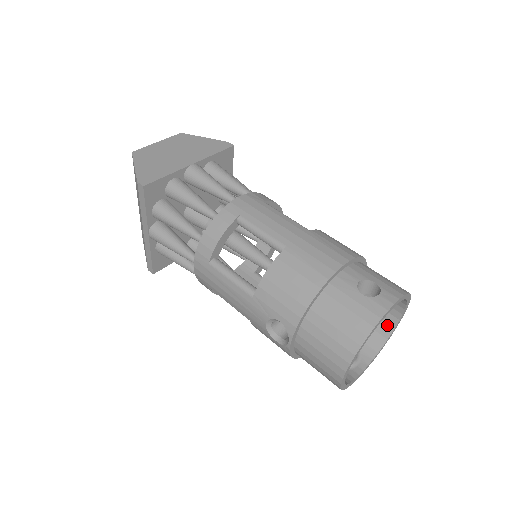
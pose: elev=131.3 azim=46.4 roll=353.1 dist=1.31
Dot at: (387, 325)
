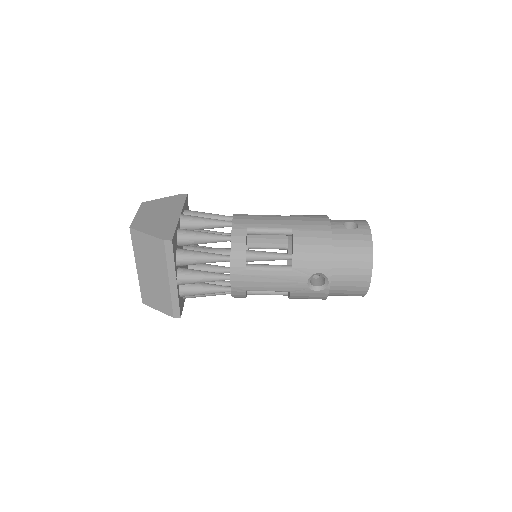
Dot at: occluded
